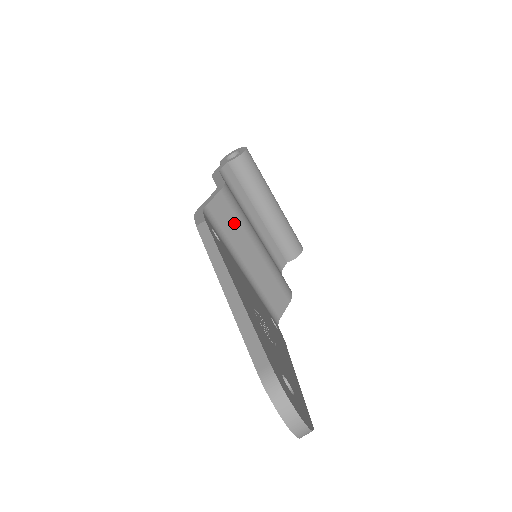
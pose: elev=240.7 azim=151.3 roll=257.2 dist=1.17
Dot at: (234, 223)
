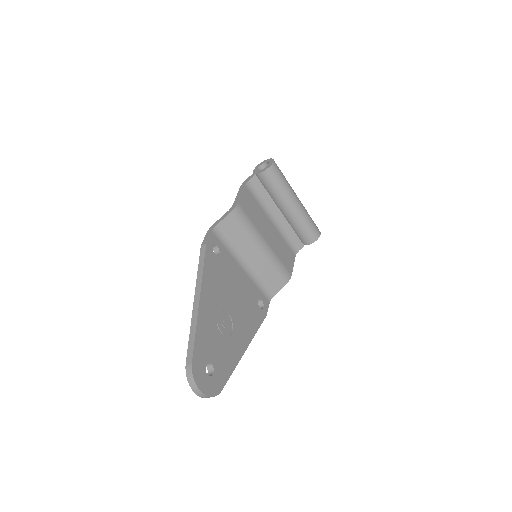
Dot at: (240, 234)
